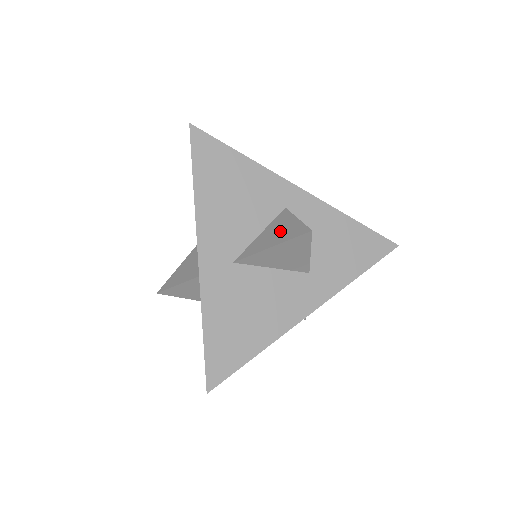
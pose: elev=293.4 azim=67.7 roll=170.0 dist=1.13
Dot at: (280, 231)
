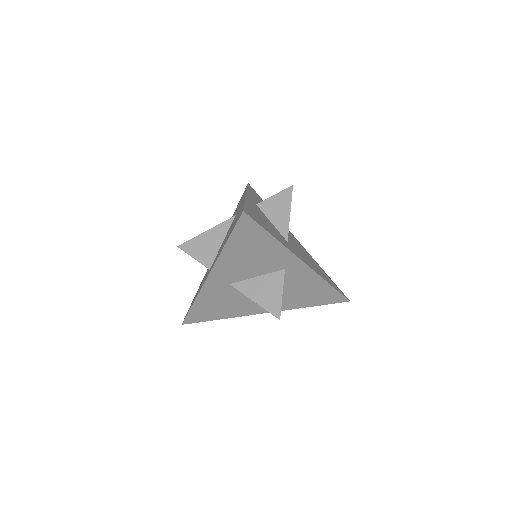
Dot at: (267, 293)
